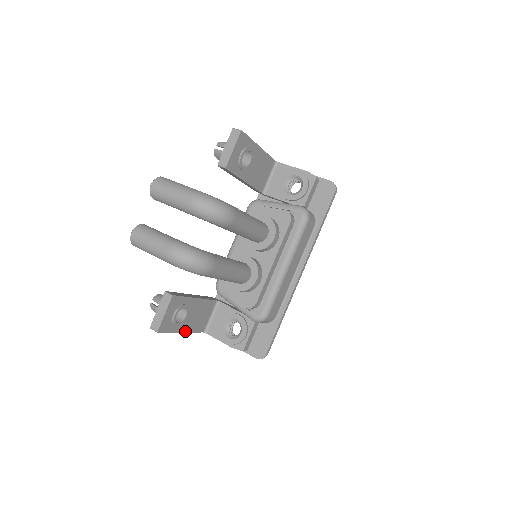
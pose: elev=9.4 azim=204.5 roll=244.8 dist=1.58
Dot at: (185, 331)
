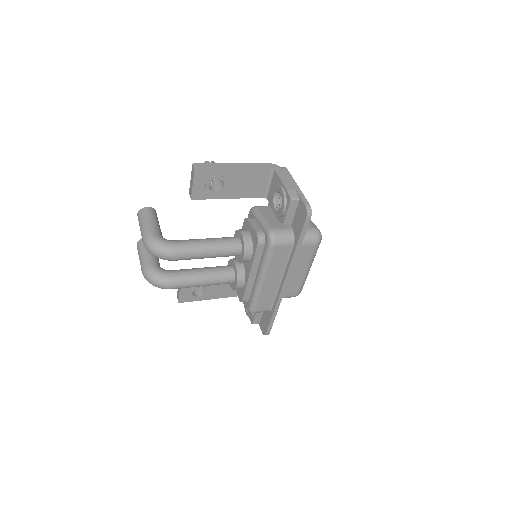
Dot at: (213, 298)
